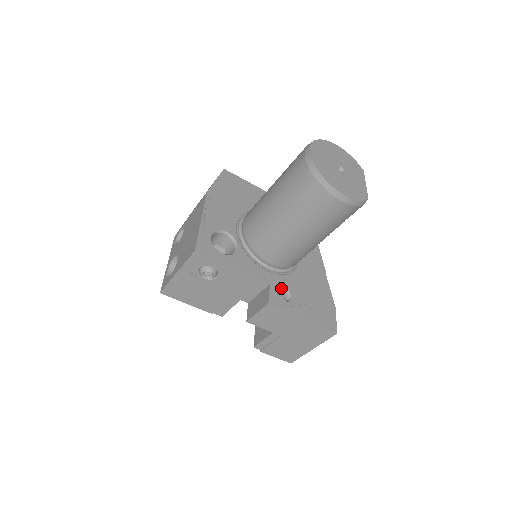
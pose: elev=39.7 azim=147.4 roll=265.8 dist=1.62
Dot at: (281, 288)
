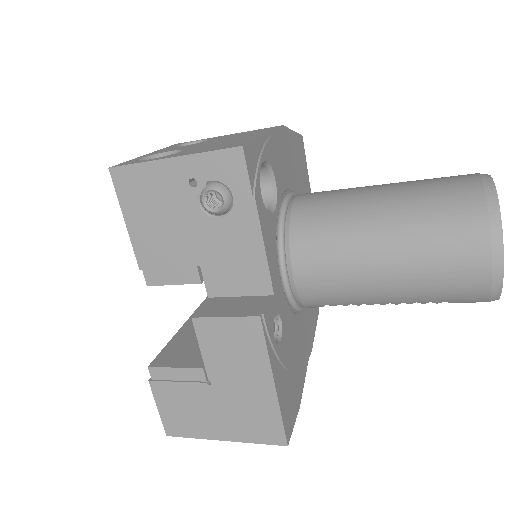
Dot at: (278, 316)
